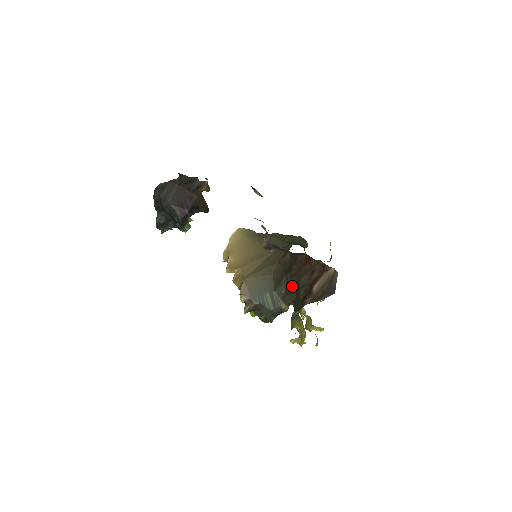
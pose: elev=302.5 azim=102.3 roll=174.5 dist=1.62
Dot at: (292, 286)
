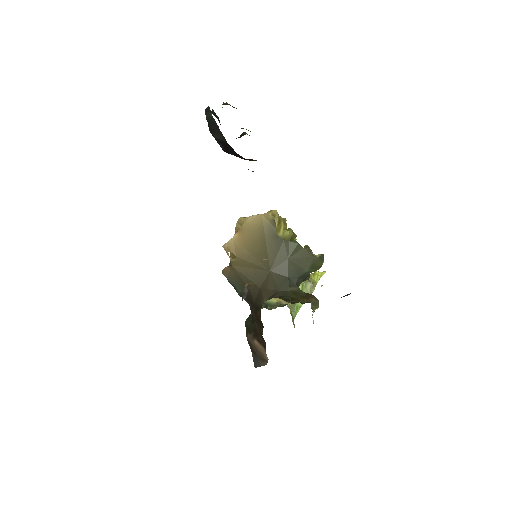
Dot at: (252, 314)
